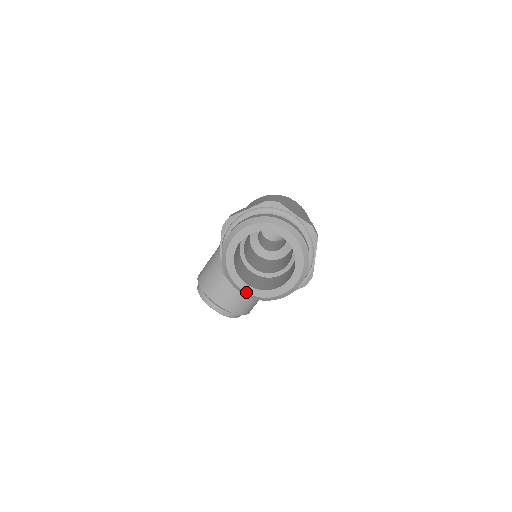
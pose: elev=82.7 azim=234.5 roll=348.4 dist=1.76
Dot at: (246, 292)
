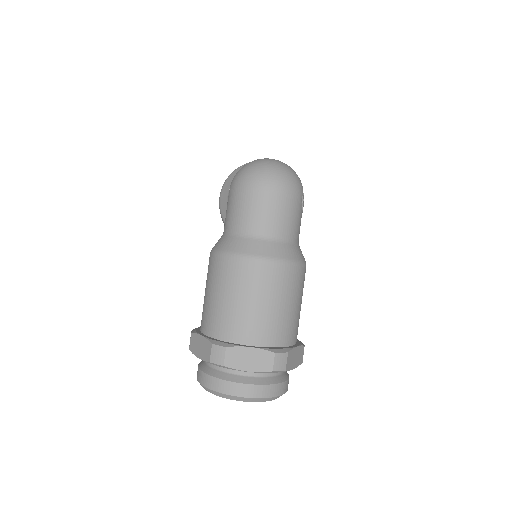
Dot at: occluded
